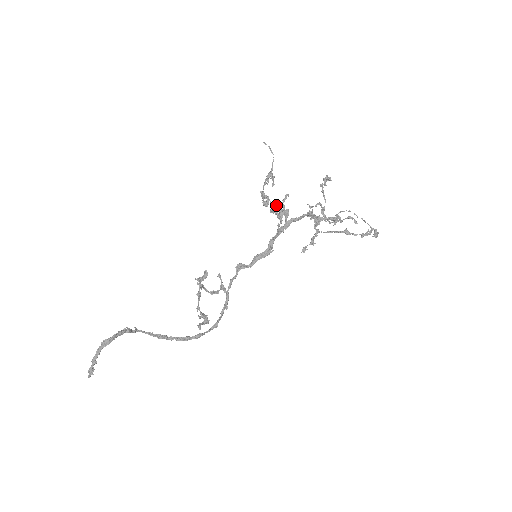
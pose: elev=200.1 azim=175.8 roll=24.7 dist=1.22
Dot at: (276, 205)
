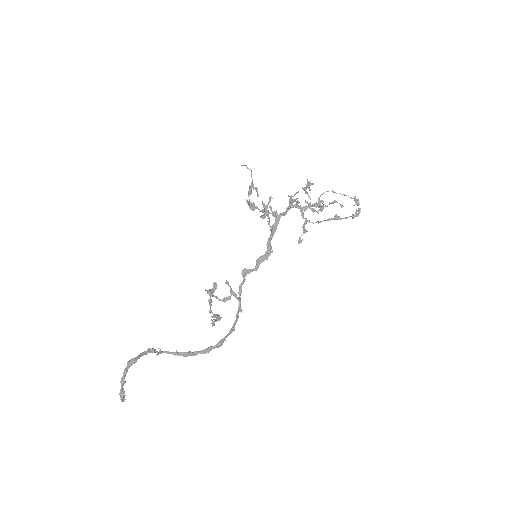
Dot at: occluded
